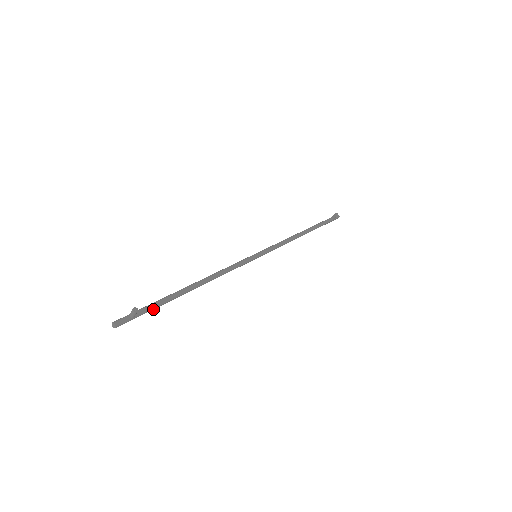
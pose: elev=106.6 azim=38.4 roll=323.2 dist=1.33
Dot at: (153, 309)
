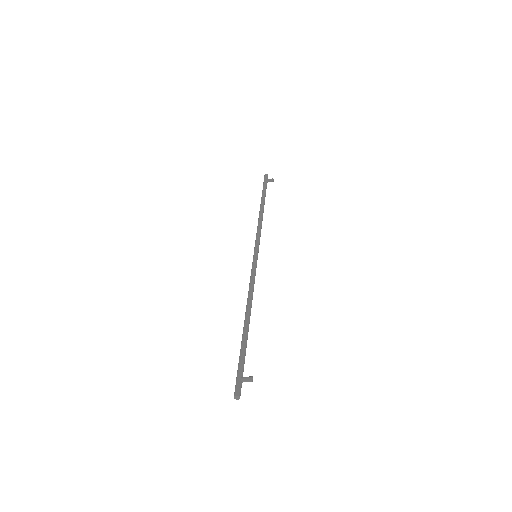
Dot at: (242, 361)
